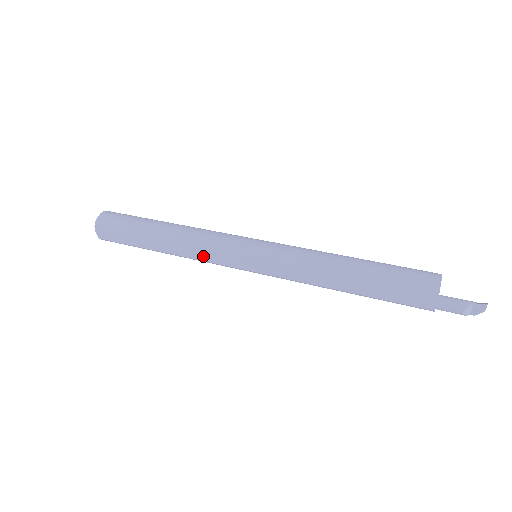
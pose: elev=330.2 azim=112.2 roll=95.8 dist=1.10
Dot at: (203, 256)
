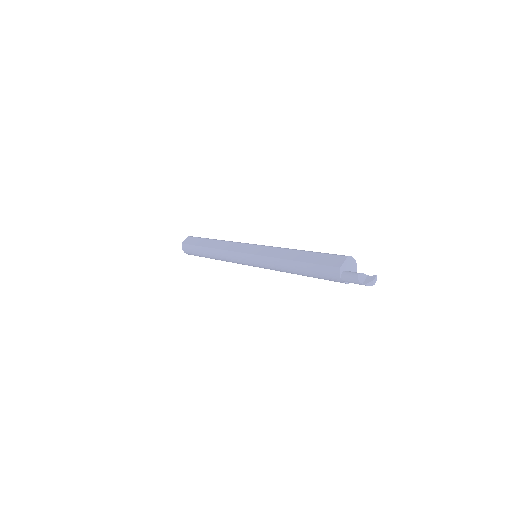
Dot at: (229, 247)
